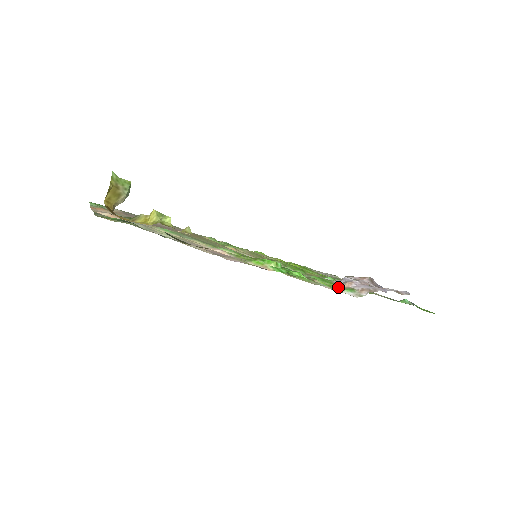
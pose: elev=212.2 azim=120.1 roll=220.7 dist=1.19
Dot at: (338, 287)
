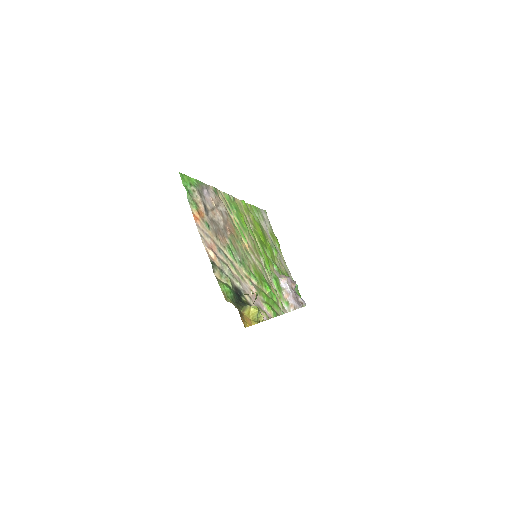
Dot at: (283, 298)
